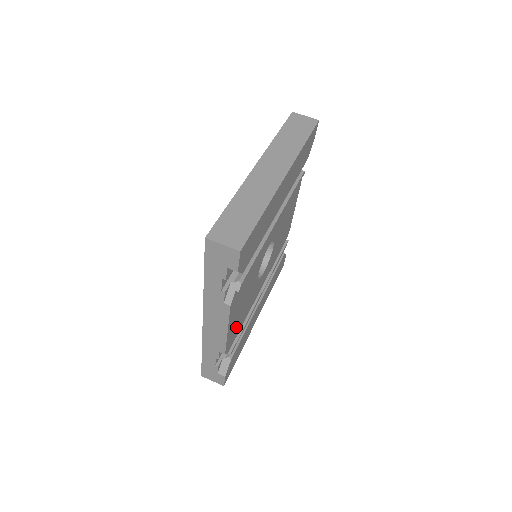
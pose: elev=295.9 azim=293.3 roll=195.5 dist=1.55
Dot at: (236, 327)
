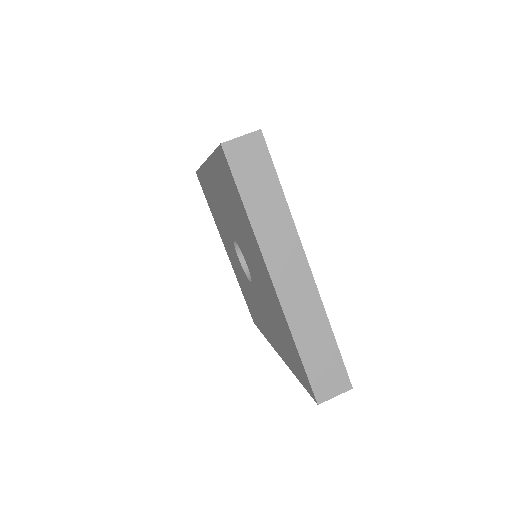
Dot at: occluded
